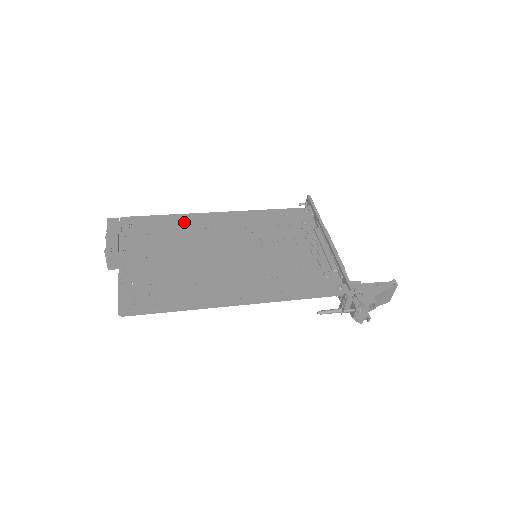
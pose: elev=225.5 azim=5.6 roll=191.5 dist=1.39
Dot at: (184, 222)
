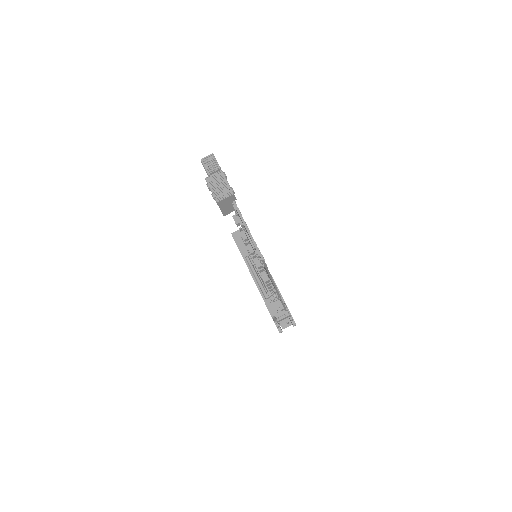
Dot at: occluded
